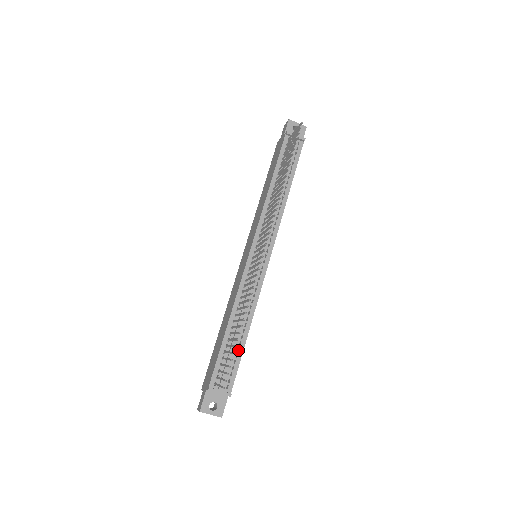
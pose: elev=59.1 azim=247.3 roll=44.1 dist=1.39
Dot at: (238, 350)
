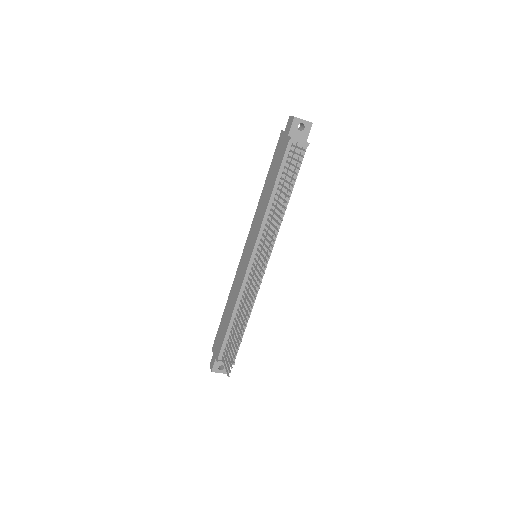
Dot at: occluded
